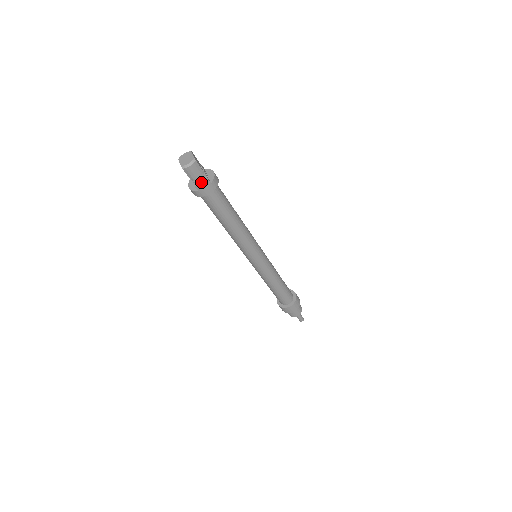
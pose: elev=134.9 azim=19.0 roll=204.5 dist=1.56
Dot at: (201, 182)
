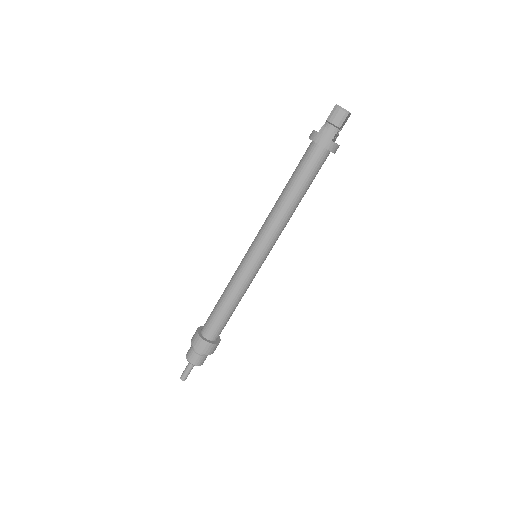
Dot at: (330, 129)
